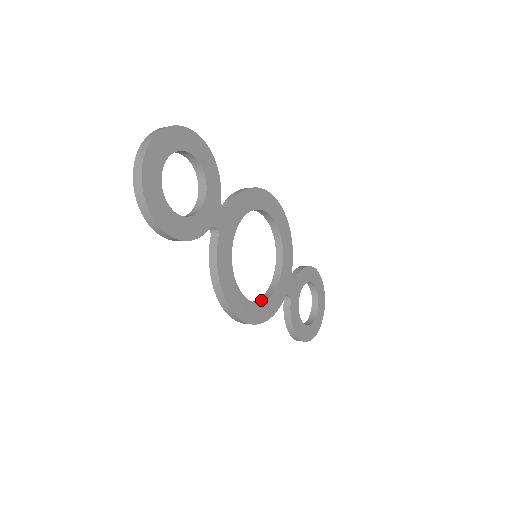
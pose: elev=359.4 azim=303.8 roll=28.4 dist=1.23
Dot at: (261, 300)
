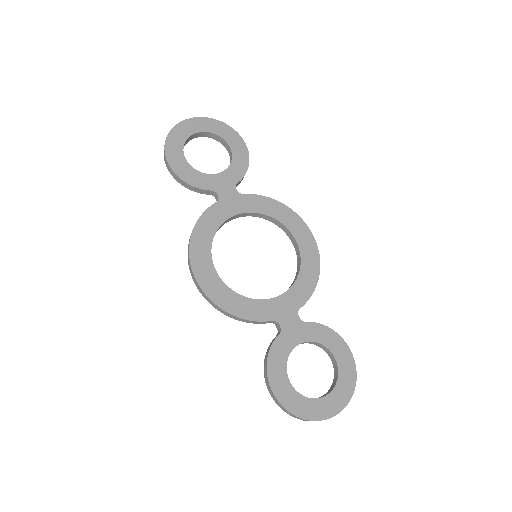
Dot at: (237, 294)
